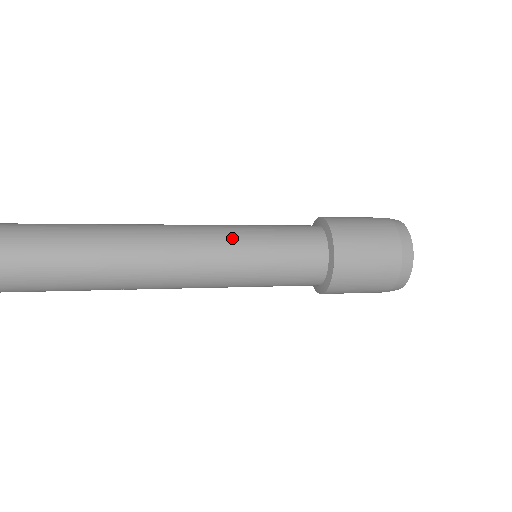
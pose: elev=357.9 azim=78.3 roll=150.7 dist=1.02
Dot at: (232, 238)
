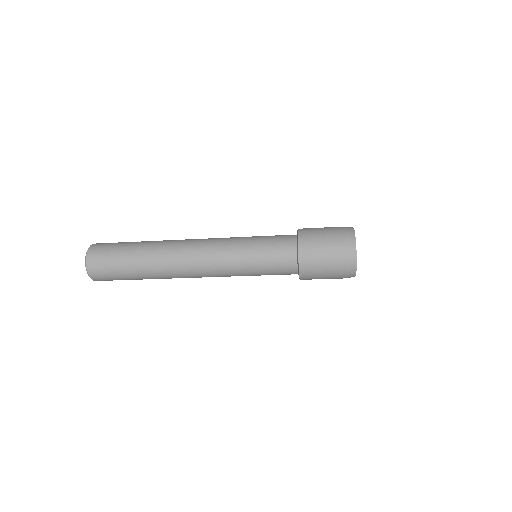
Dot at: (235, 255)
